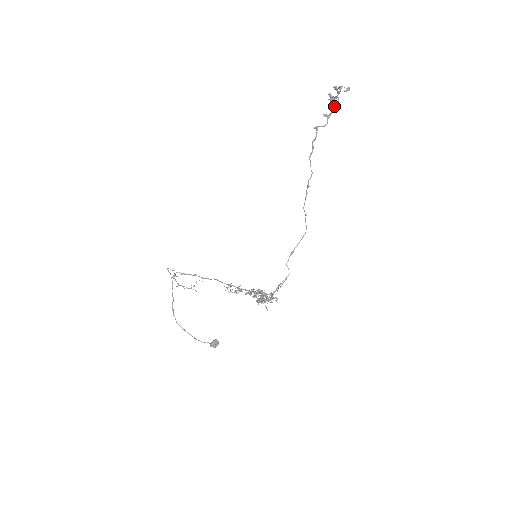
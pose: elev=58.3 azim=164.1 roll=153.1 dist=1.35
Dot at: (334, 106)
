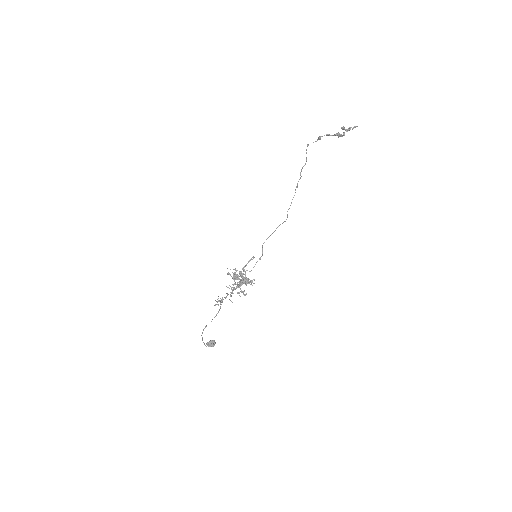
Dot at: (333, 135)
